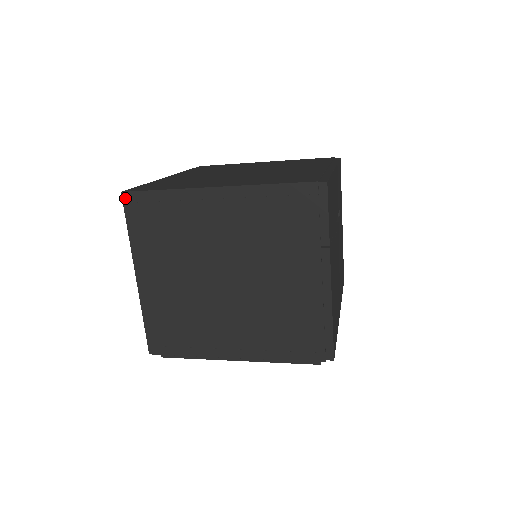
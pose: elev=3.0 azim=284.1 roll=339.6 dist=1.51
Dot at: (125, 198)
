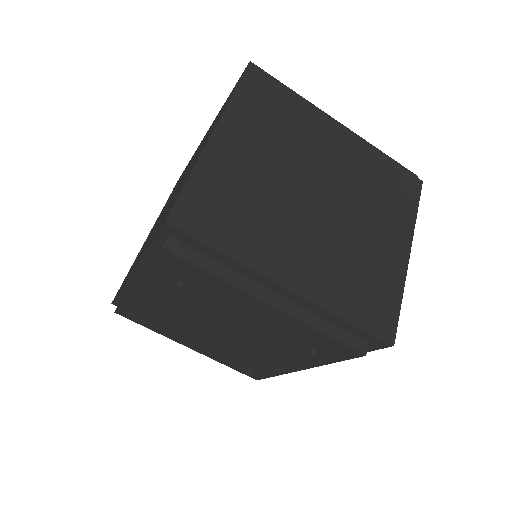
Dot at: (251, 68)
